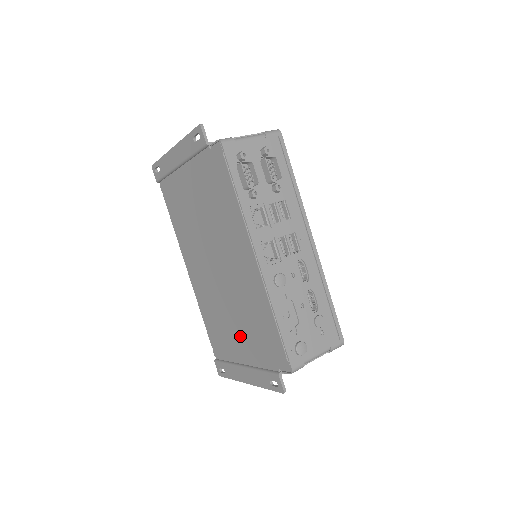
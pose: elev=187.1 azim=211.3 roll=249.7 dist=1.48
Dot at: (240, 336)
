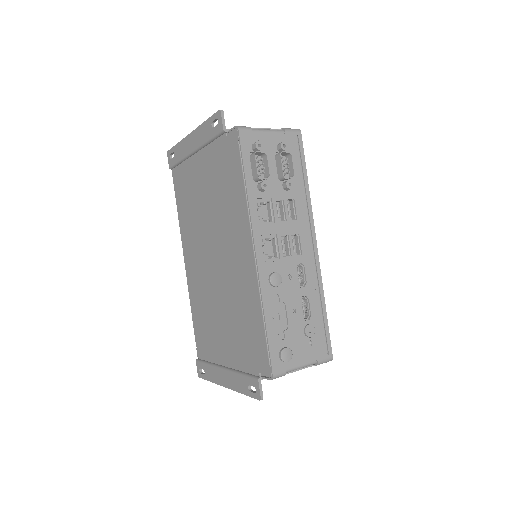
Dot at: (226, 335)
